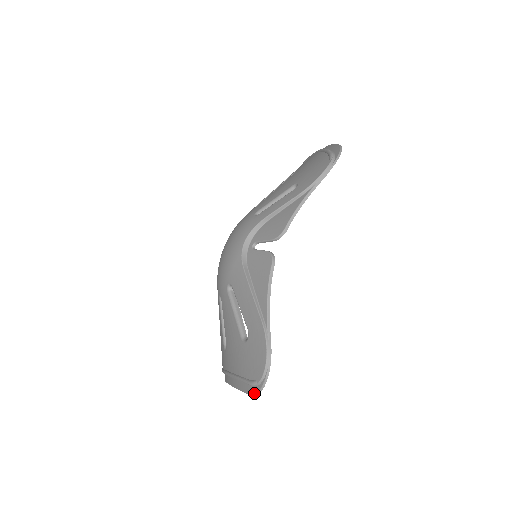
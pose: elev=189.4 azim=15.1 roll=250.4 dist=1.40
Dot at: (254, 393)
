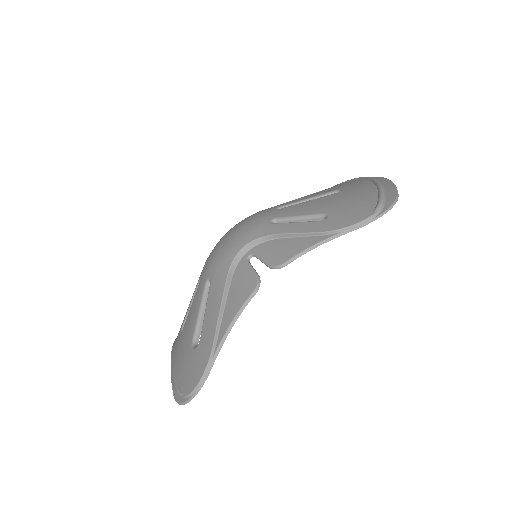
Dot at: (176, 400)
